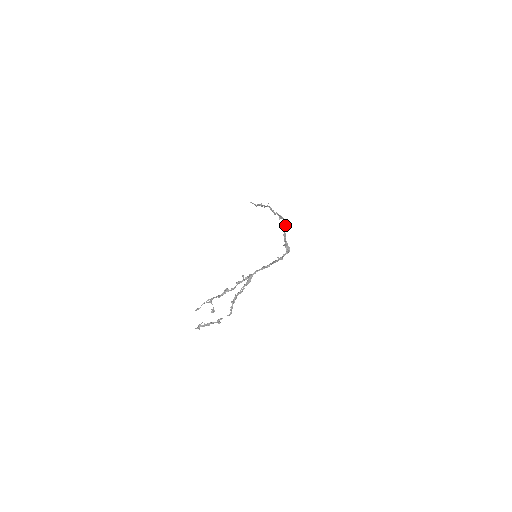
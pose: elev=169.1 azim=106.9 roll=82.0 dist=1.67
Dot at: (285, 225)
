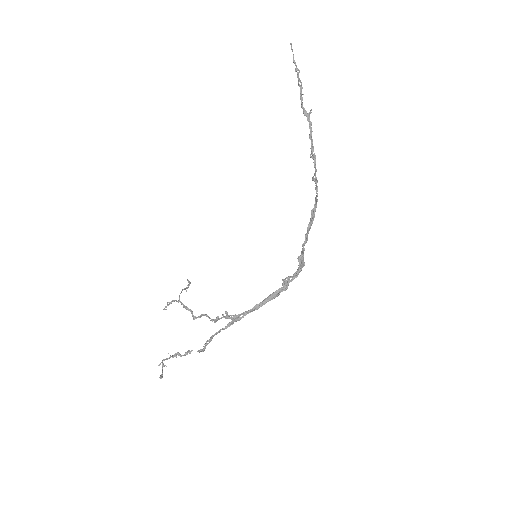
Dot at: (313, 217)
